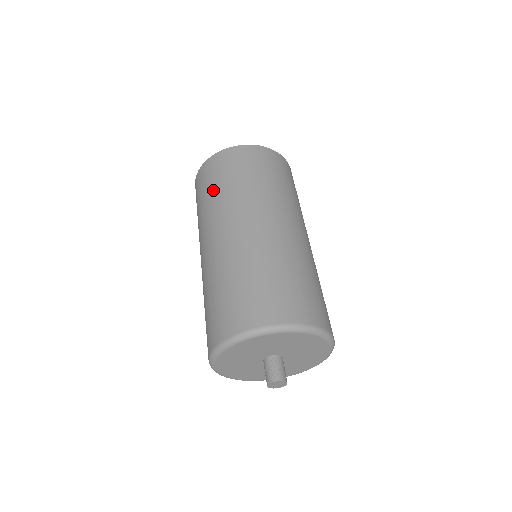
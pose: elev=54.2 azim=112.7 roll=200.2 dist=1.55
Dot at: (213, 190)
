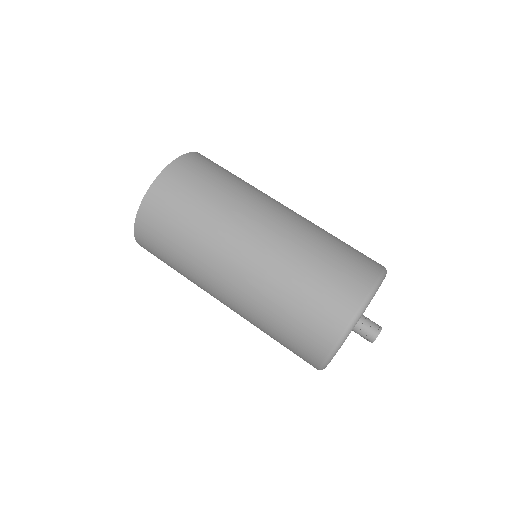
Dot at: occluded
